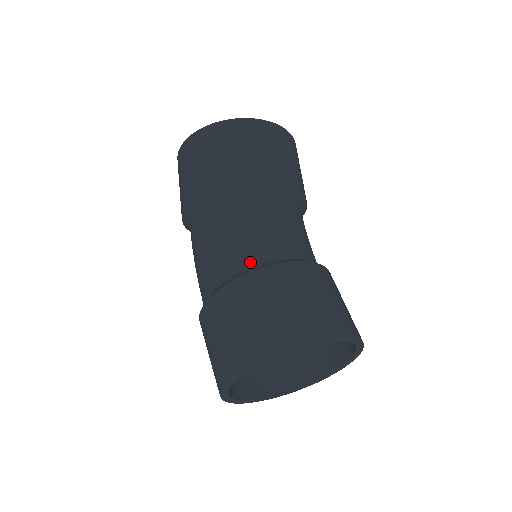
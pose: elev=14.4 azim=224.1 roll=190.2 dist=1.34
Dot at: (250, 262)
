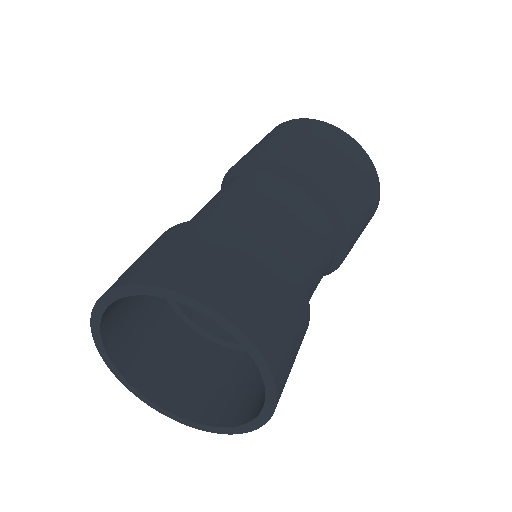
Dot at: (224, 220)
